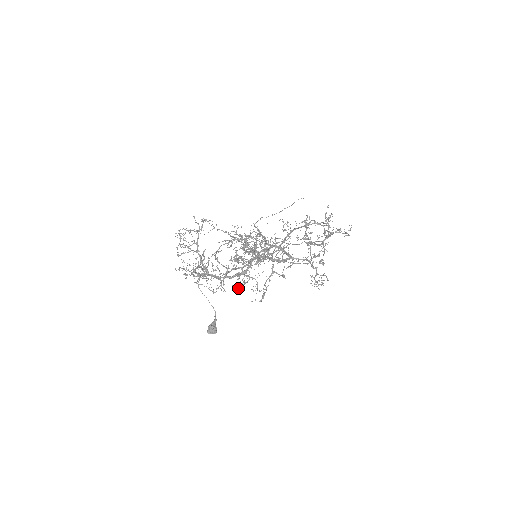
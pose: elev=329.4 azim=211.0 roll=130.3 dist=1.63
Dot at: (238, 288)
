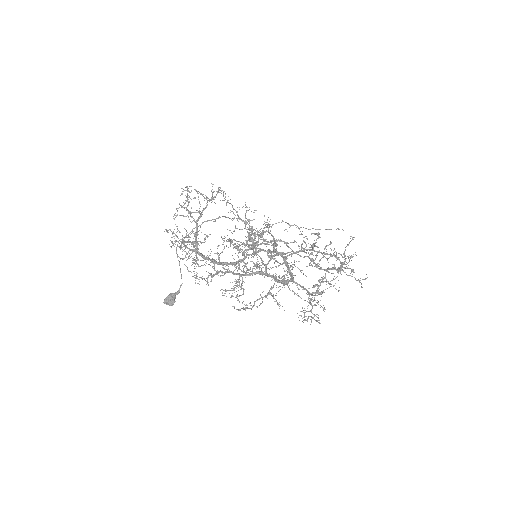
Dot at: (225, 291)
